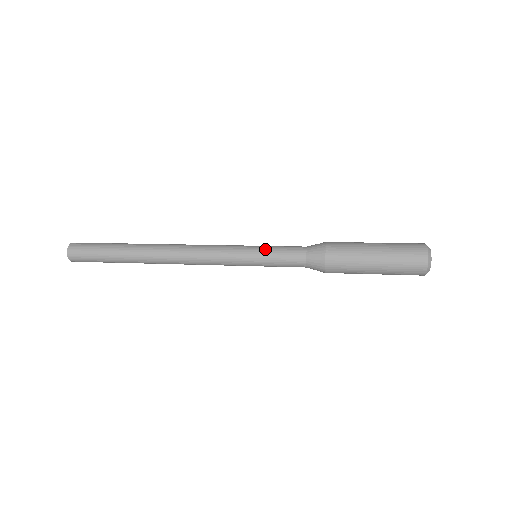
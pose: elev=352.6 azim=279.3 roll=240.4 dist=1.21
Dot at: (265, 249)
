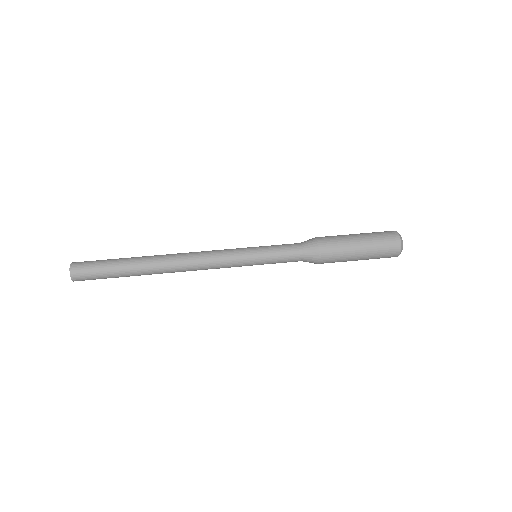
Dot at: (266, 252)
